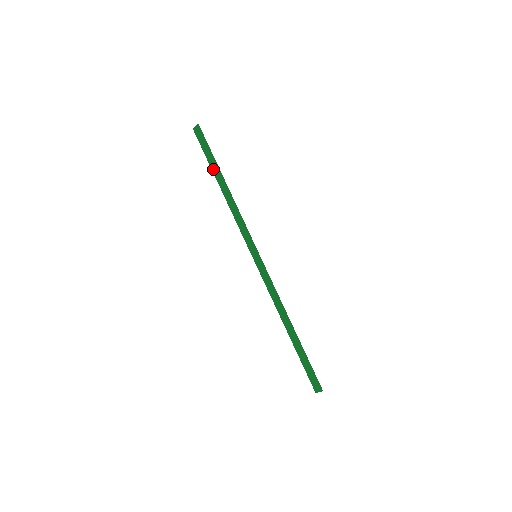
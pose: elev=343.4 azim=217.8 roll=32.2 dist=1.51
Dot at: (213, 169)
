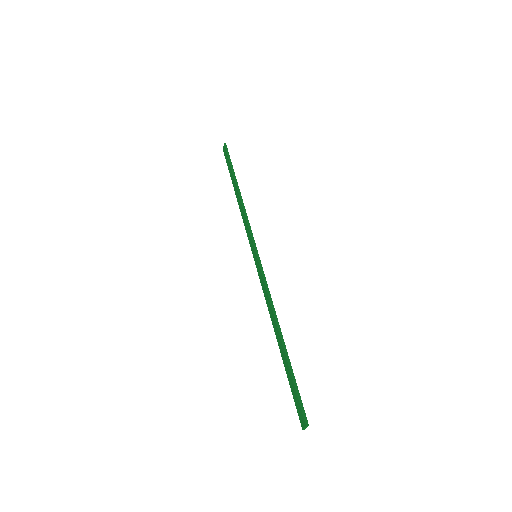
Dot at: (232, 179)
